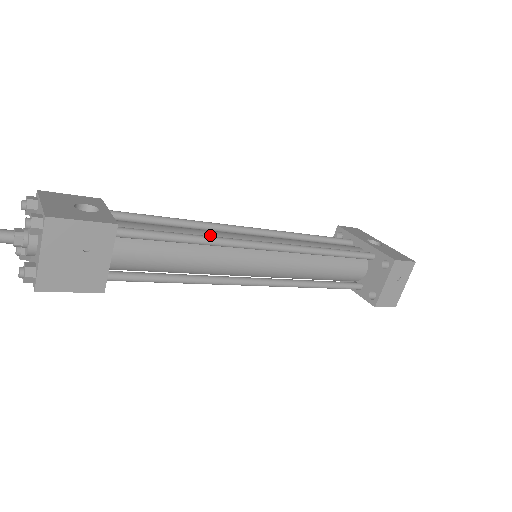
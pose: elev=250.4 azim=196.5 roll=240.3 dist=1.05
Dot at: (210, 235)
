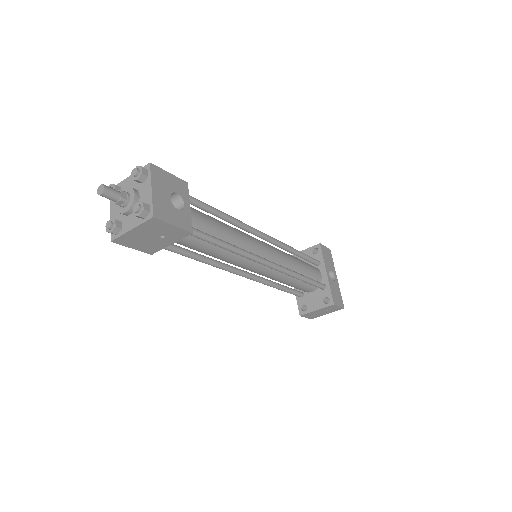
Dot at: (240, 242)
